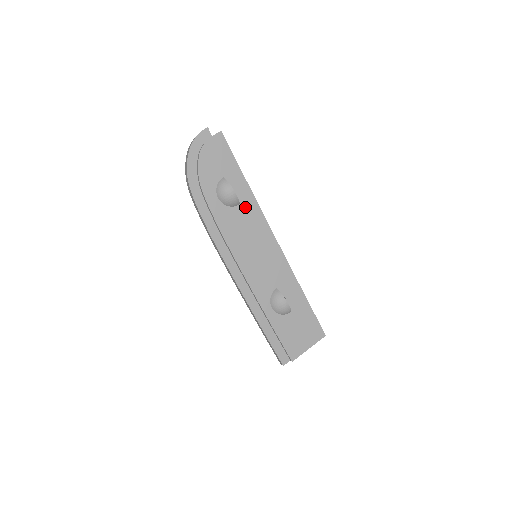
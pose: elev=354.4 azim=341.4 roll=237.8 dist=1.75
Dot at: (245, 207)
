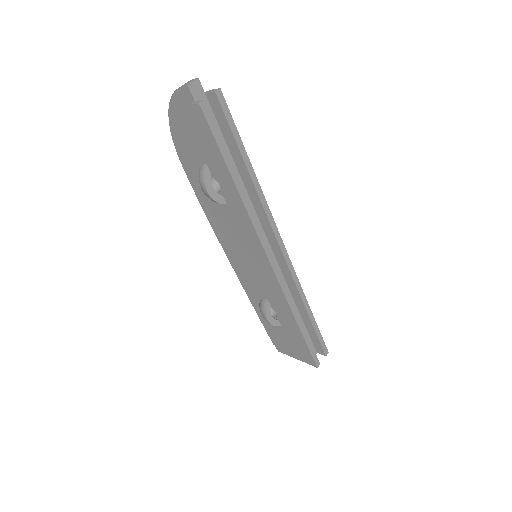
Dot at: (234, 211)
